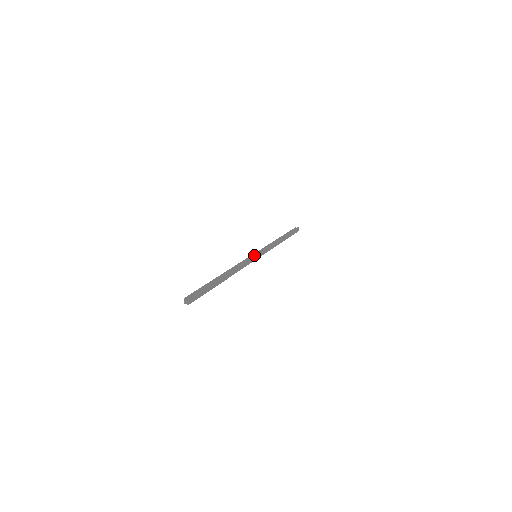
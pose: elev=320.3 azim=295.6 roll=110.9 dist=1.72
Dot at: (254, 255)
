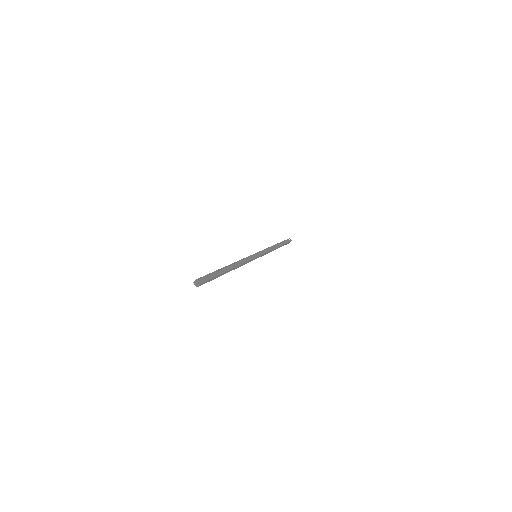
Dot at: (256, 255)
